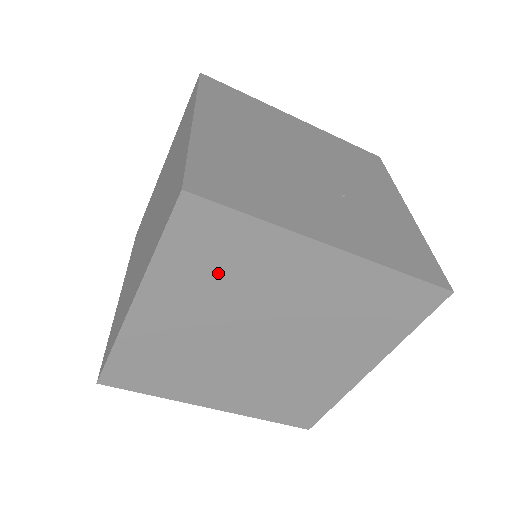
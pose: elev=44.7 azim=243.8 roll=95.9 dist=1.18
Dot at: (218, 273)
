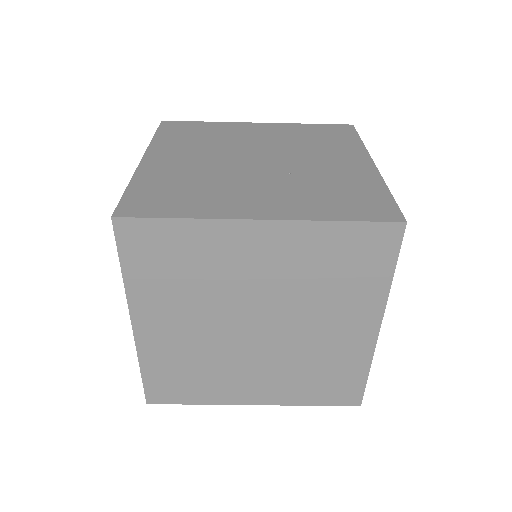
Dot at: (181, 277)
